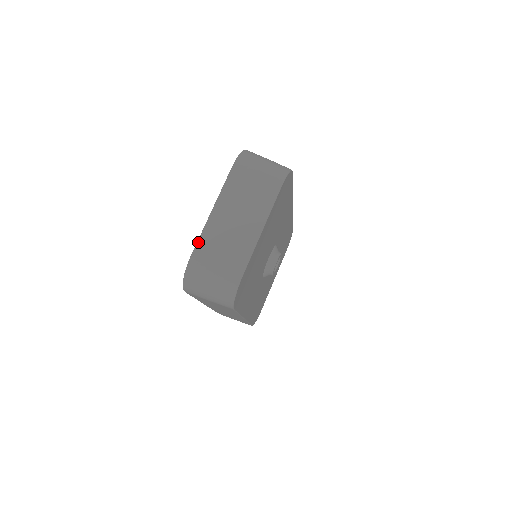
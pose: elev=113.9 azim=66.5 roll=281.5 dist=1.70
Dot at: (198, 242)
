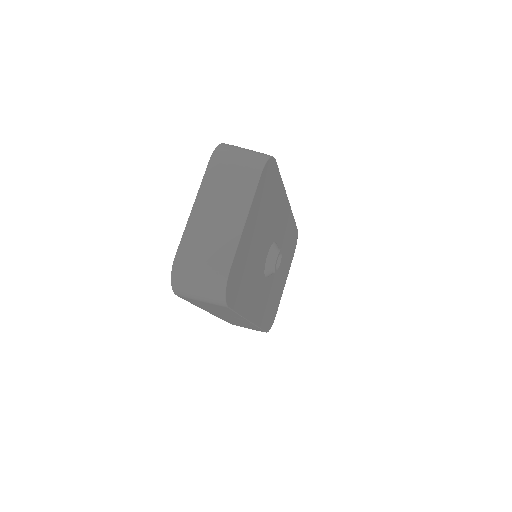
Dot at: (181, 241)
